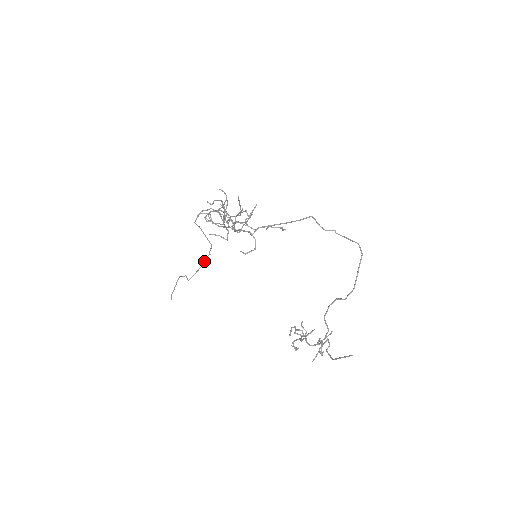
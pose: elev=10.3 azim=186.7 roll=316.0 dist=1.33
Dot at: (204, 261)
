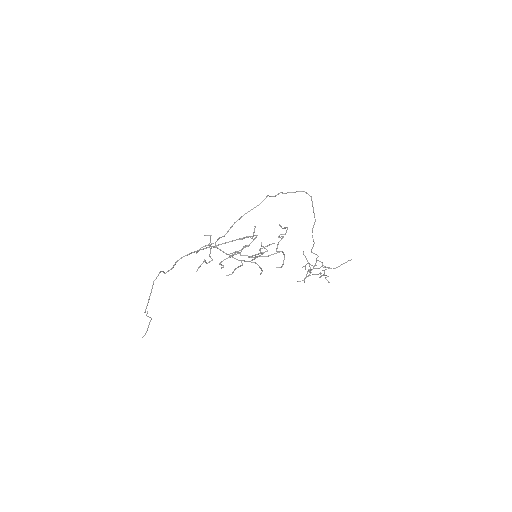
Dot at: (152, 287)
